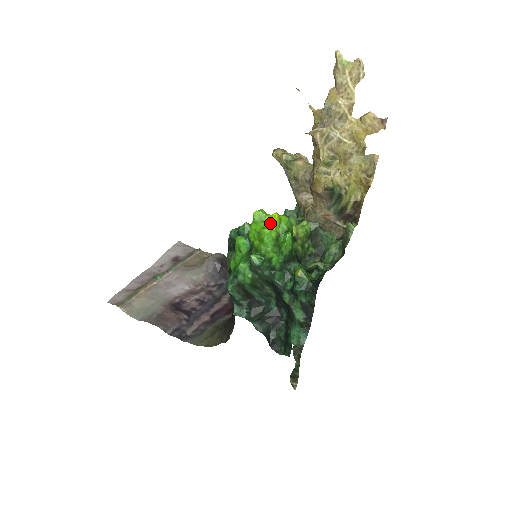
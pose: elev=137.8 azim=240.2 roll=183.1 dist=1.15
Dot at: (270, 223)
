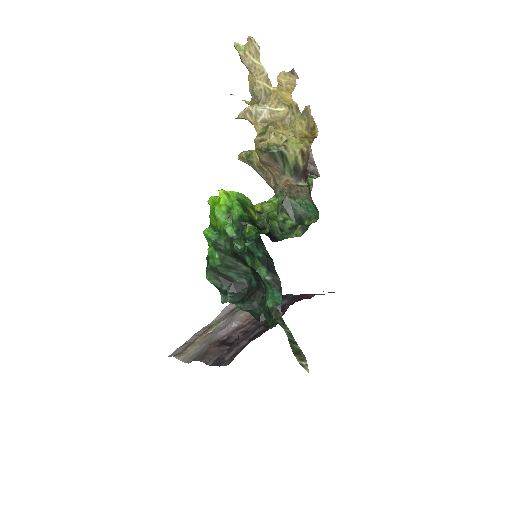
Dot at: (219, 201)
